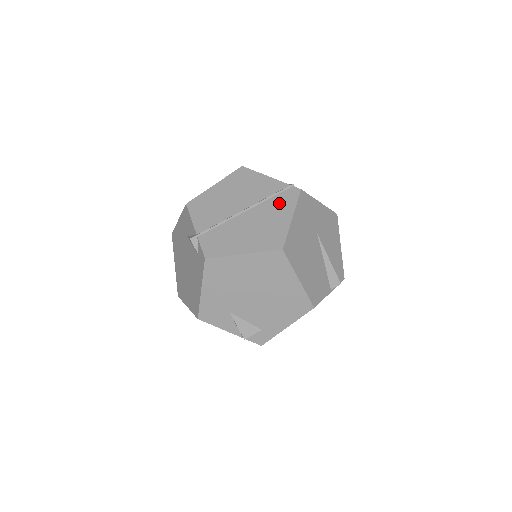
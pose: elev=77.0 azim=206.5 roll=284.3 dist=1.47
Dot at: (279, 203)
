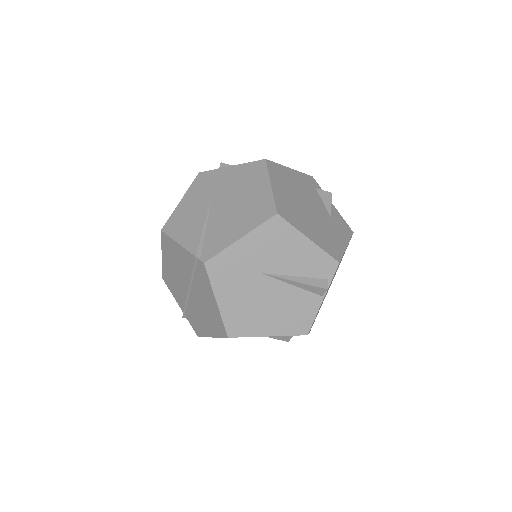
Dot at: (201, 282)
